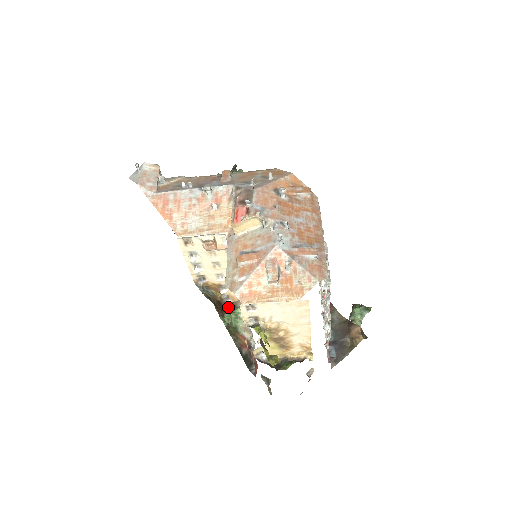
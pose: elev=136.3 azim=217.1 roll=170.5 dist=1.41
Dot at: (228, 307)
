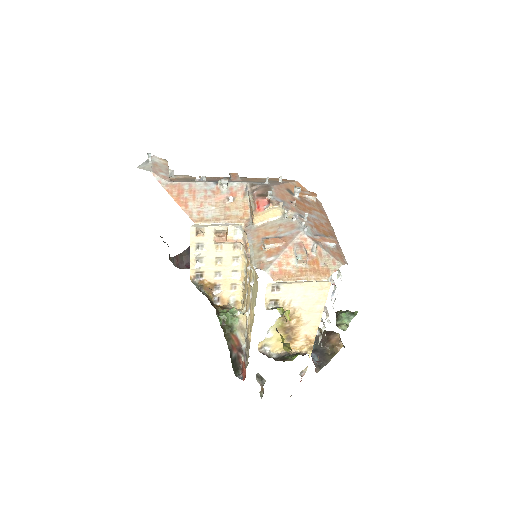
Dot at: (220, 308)
